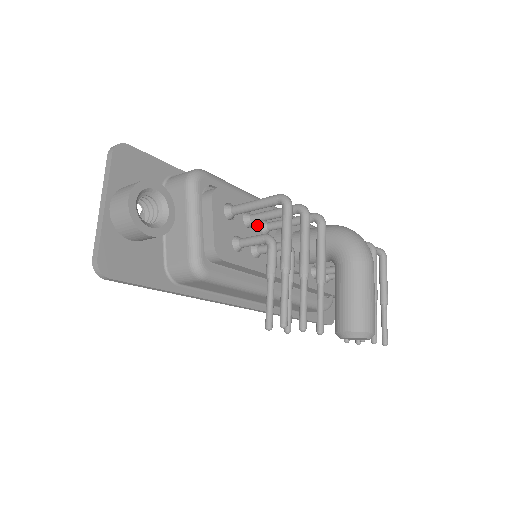
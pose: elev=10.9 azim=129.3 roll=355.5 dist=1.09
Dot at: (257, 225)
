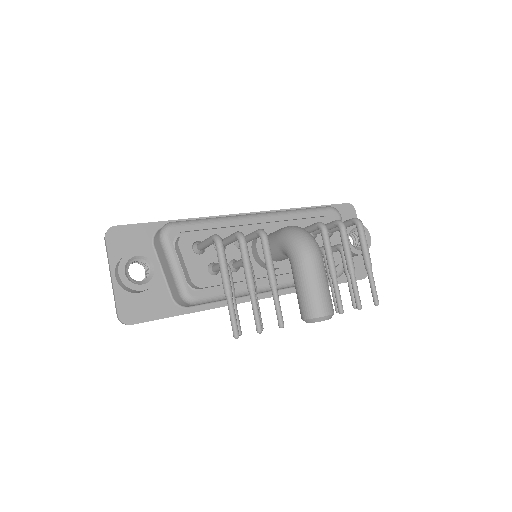
Dot at: (230, 245)
